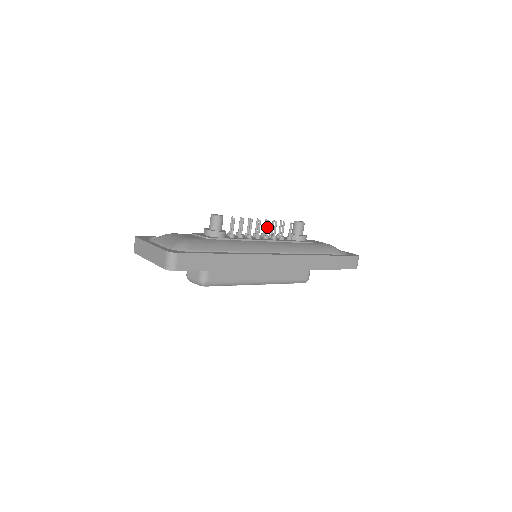
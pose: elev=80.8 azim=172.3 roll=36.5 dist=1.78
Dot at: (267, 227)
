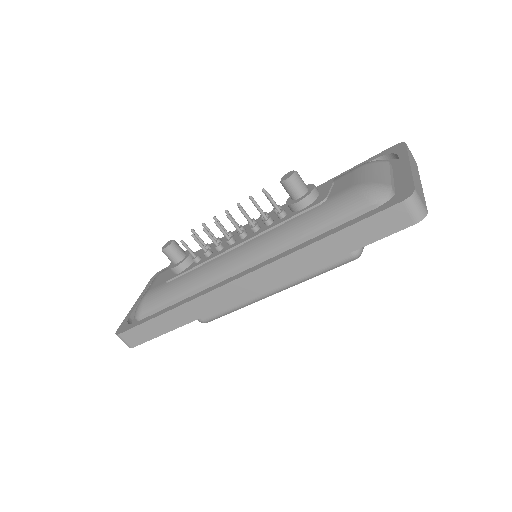
Dot at: (232, 223)
